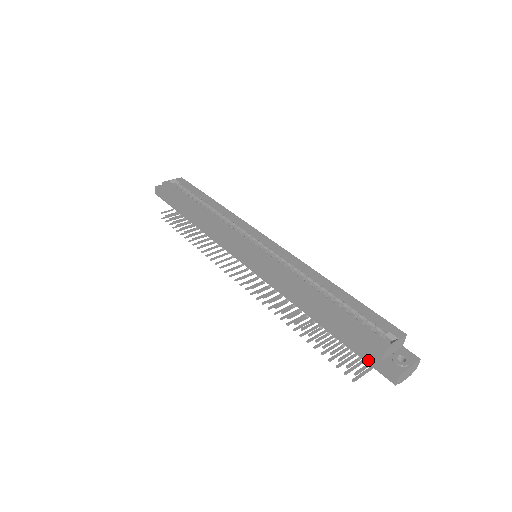
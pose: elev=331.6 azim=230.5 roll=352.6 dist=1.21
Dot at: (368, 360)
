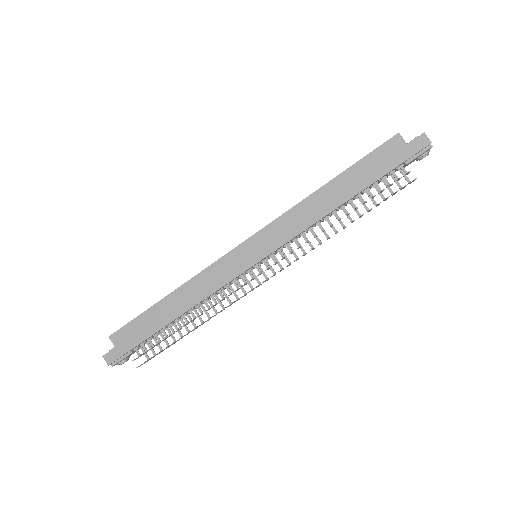
Dot at: (402, 159)
